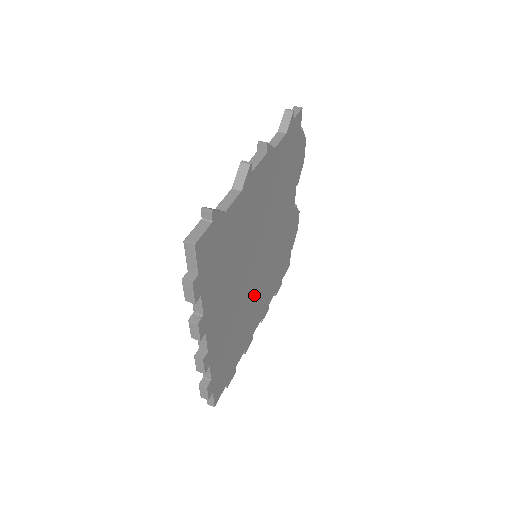
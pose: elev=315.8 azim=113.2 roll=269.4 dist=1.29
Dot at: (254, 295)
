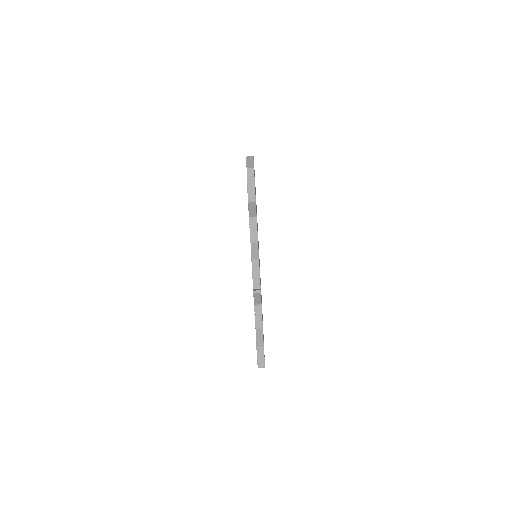
Dot at: occluded
